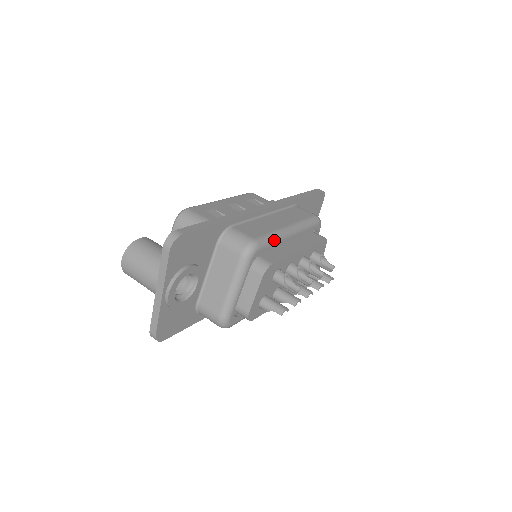
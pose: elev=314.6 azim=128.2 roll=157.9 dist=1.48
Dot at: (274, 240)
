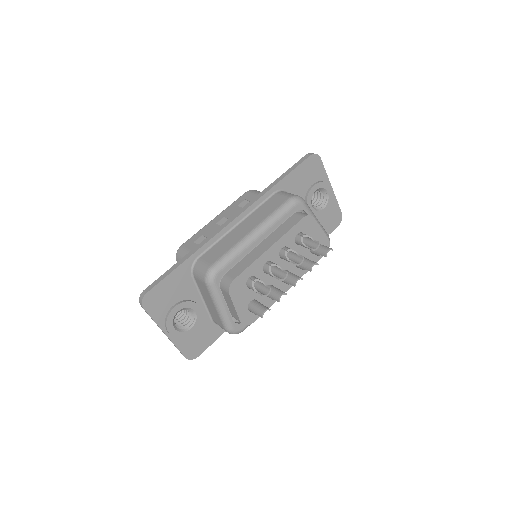
Dot at: (234, 255)
